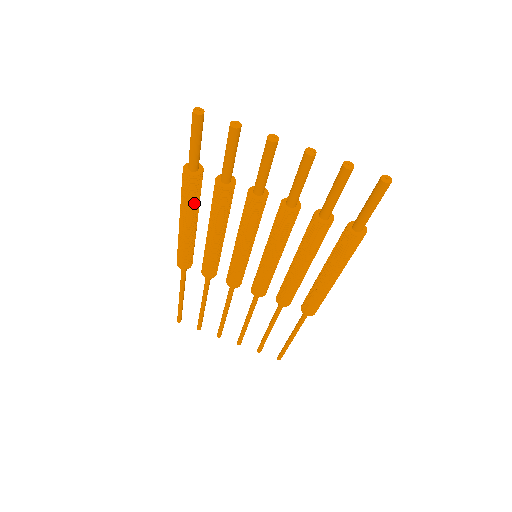
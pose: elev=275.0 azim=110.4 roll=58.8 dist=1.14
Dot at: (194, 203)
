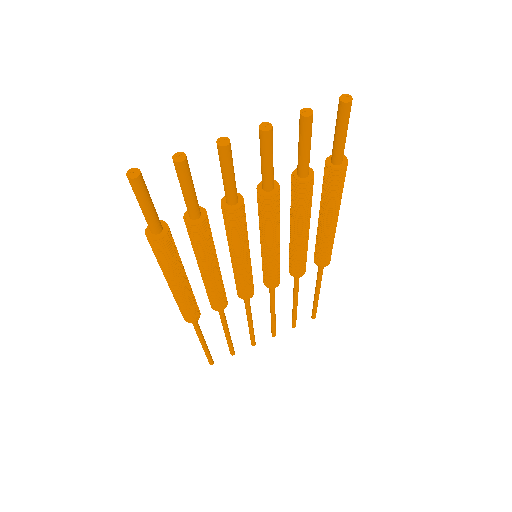
Dot at: (176, 259)
